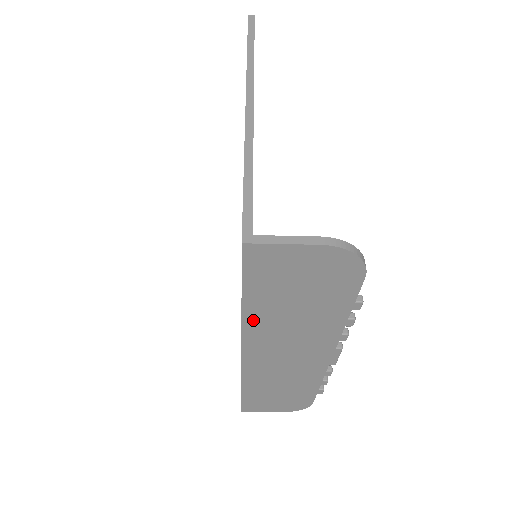
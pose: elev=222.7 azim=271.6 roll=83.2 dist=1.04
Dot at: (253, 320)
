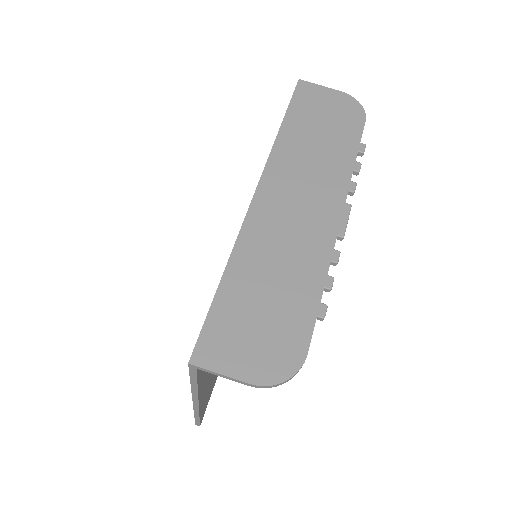
Dot at: (284, 143)
